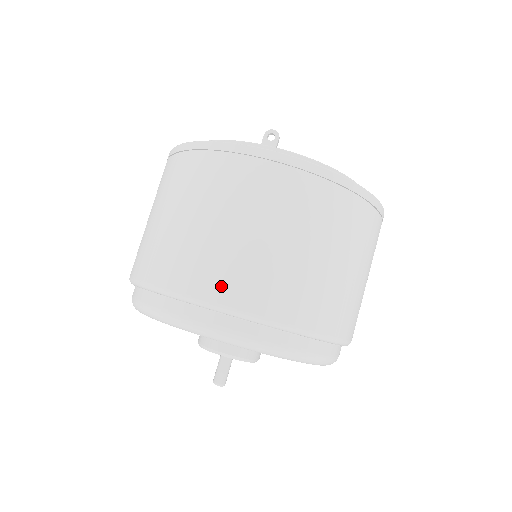
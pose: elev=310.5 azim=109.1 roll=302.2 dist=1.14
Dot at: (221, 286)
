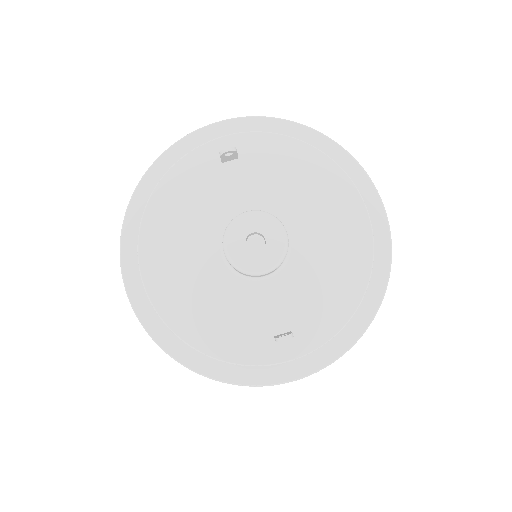
Dot at: occluded
